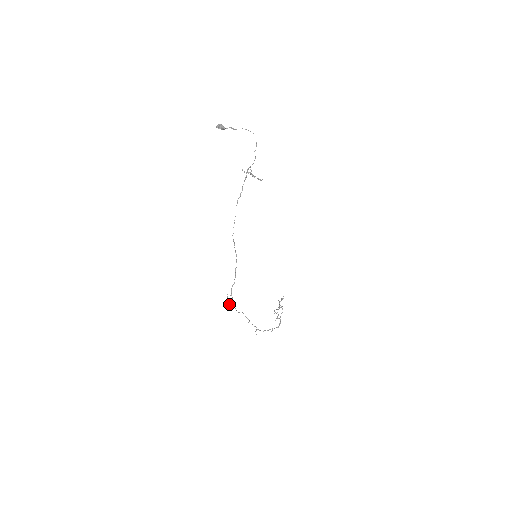
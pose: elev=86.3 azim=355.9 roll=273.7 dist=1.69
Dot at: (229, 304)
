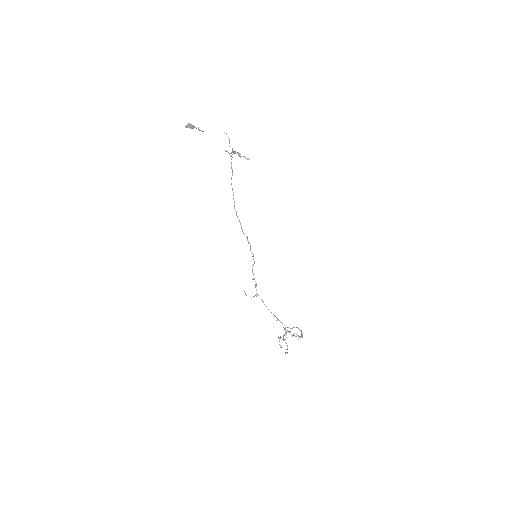
Dot at: occluded
